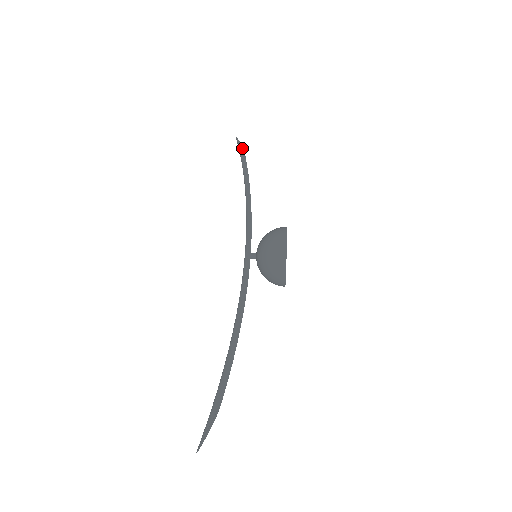
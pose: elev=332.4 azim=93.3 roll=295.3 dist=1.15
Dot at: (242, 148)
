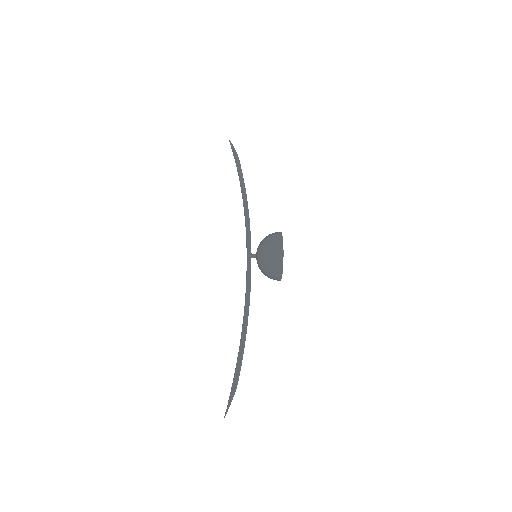
Dot at: (236, 152)
